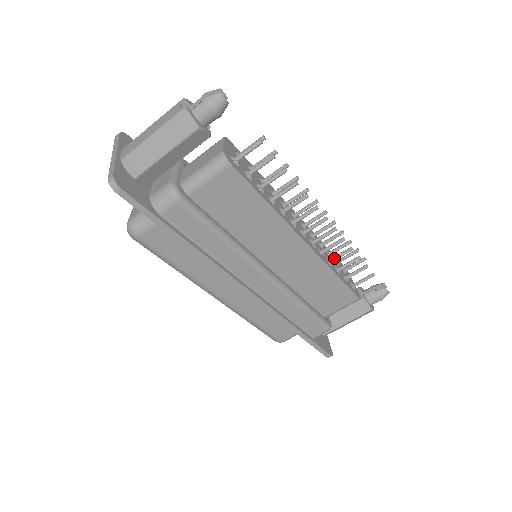
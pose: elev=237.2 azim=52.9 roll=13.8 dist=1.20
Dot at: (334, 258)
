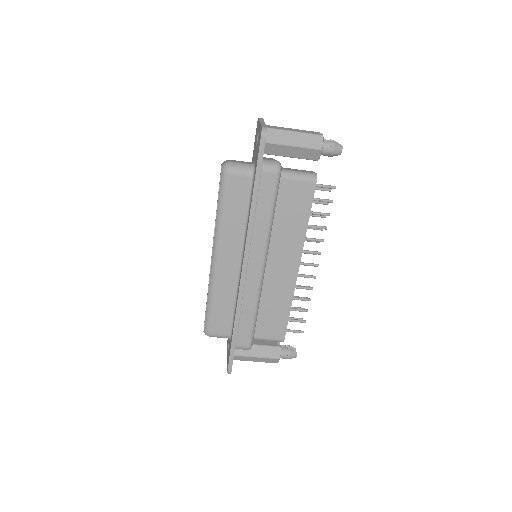
Dot at: (296, 297)
